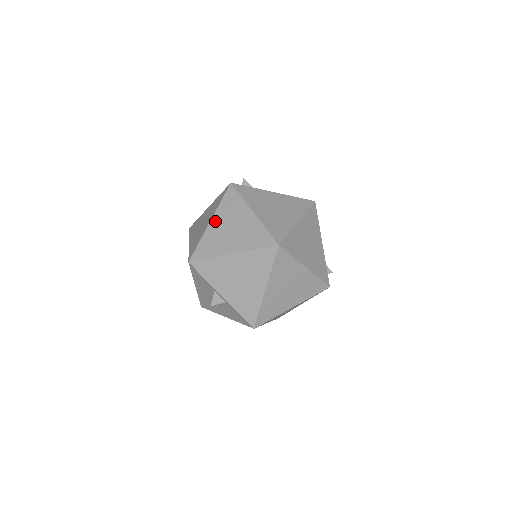
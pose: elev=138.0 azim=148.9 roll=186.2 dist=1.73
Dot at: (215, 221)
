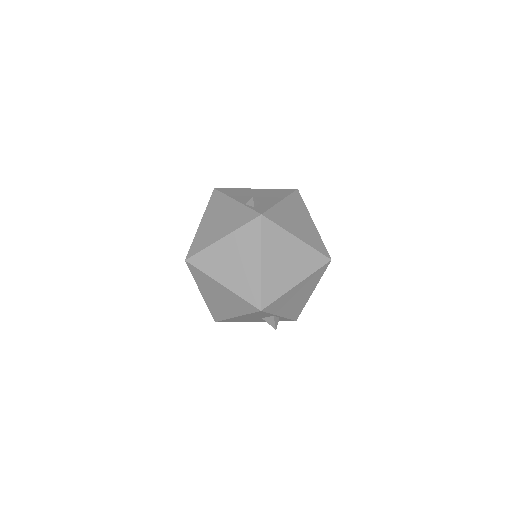
Dot at: (266, 261)
